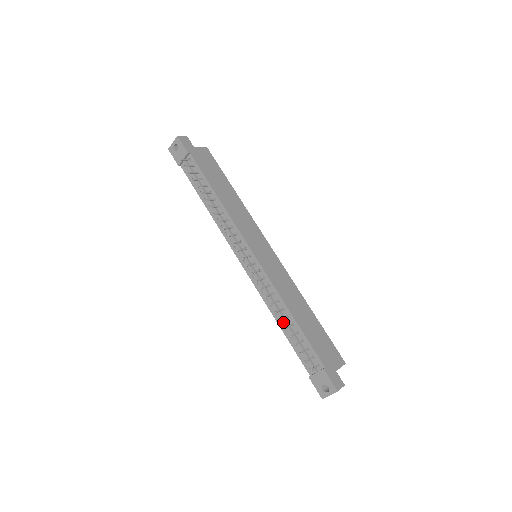
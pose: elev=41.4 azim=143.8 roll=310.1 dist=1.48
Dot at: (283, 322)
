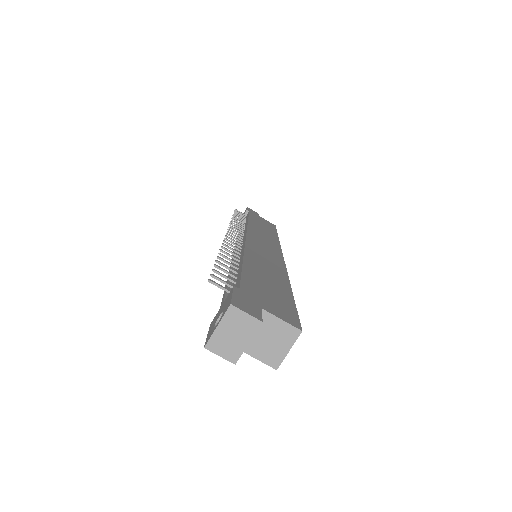
Dot at: occluded
